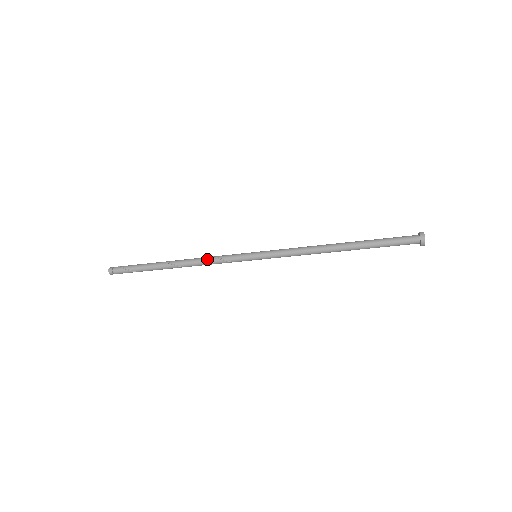
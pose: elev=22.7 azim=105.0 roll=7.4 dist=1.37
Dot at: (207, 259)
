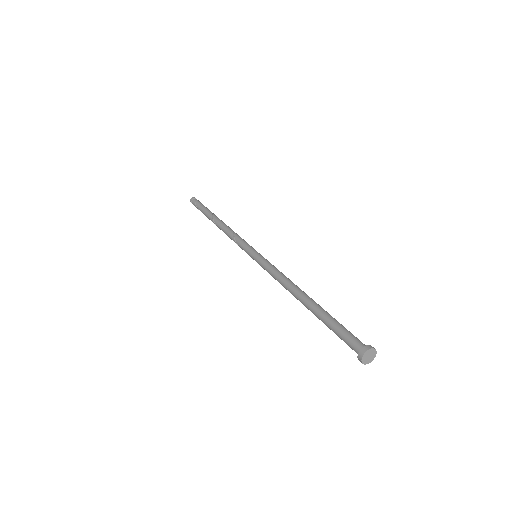
Dot at: (229, 235)
